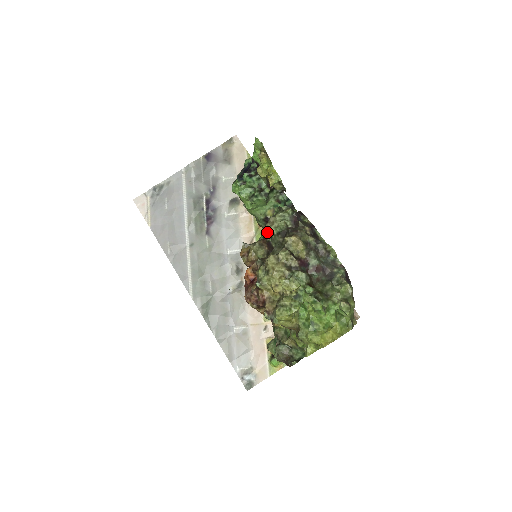
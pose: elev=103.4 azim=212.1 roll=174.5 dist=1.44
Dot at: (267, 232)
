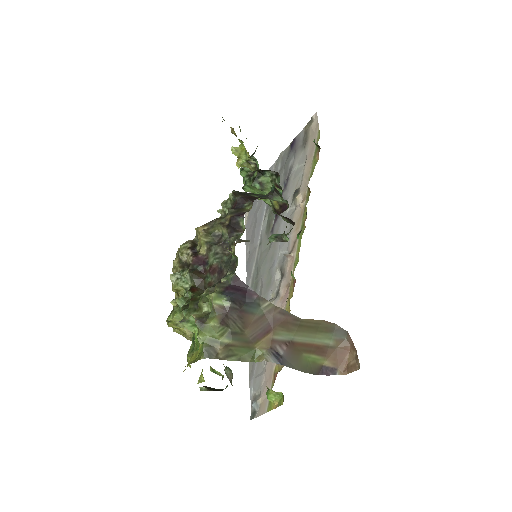
Dot at: occluded
